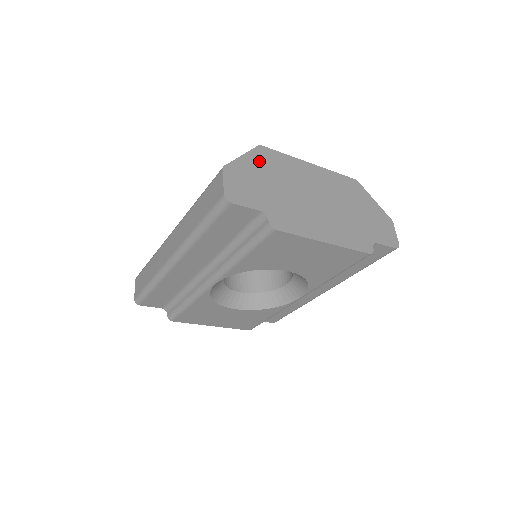
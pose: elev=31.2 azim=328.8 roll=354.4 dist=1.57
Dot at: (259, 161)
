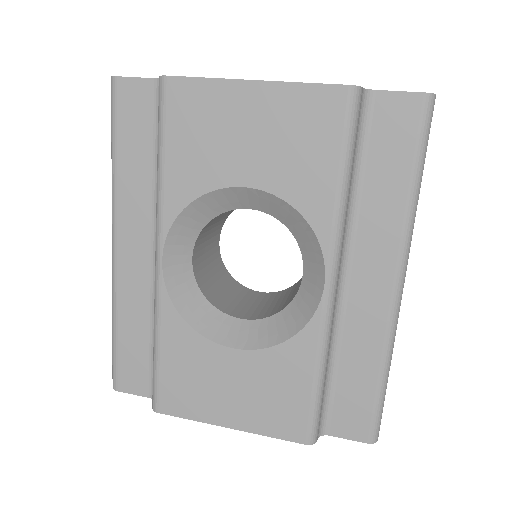
Dot at: occluded
